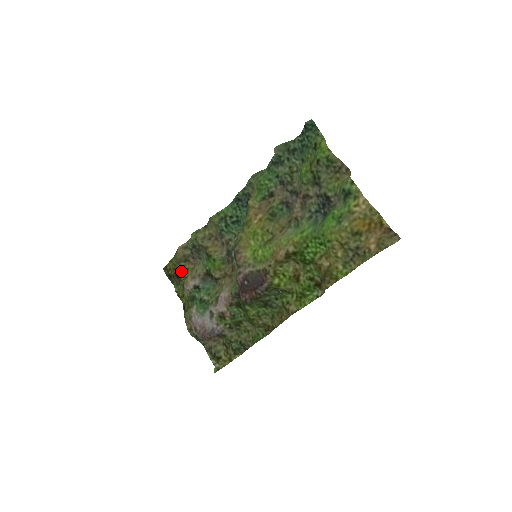
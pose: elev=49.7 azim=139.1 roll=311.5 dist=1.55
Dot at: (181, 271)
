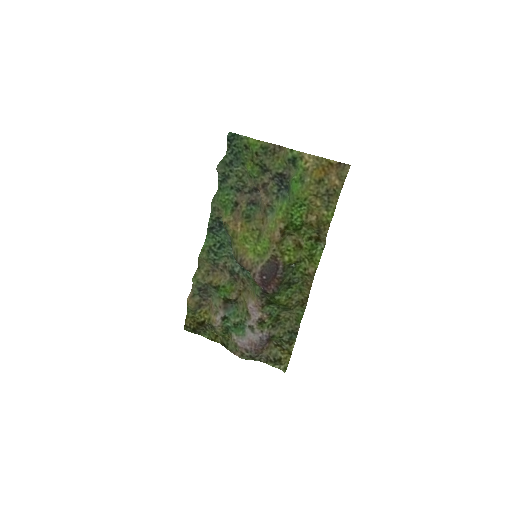
Dot at: (201, 318)
